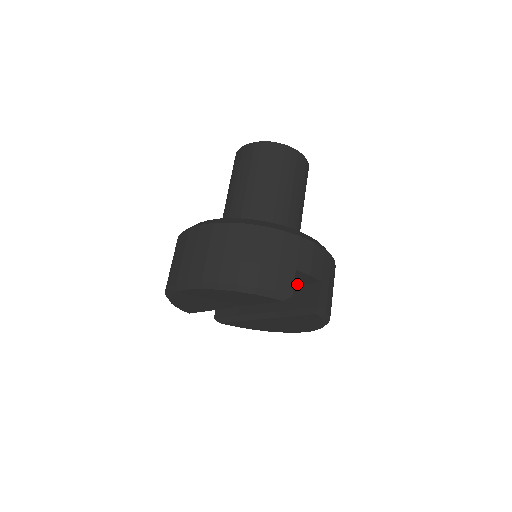
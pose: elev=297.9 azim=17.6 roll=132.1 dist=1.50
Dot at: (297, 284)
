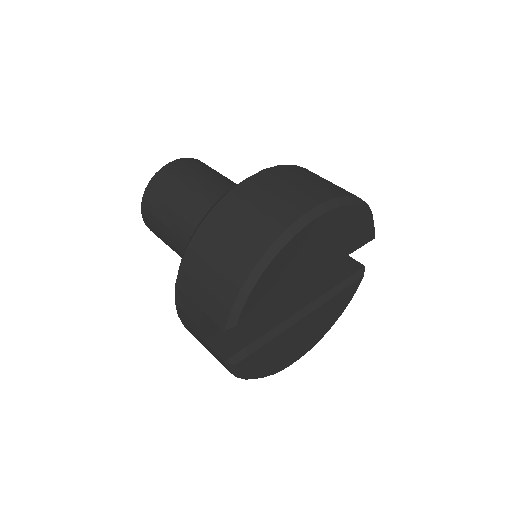
Dot at: occluded
